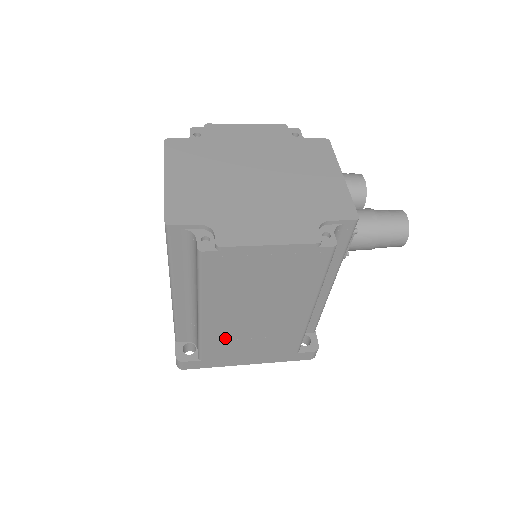
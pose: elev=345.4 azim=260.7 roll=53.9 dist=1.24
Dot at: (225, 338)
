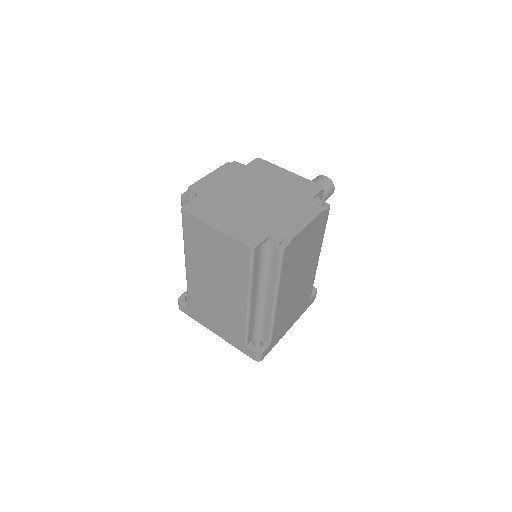
Dot at: (284, 313)
